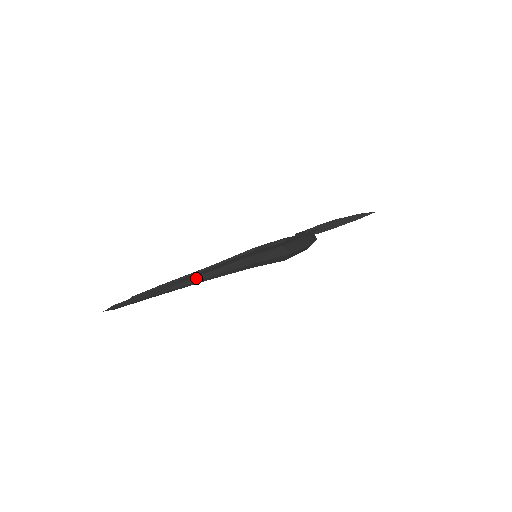
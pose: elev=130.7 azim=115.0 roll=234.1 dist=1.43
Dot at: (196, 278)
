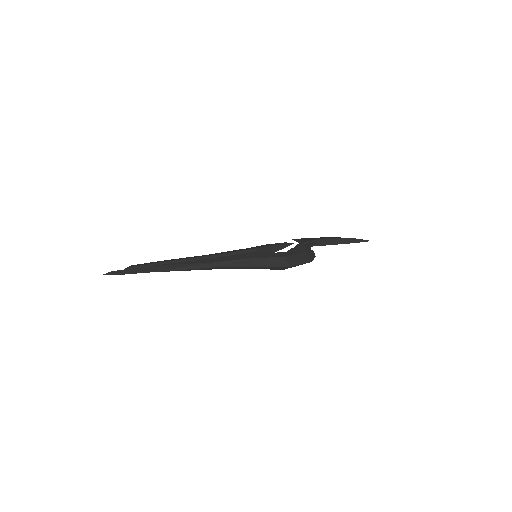
Dot at: (198, 265)
